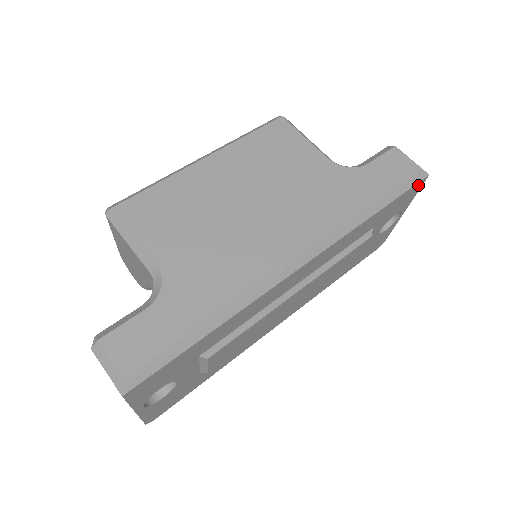
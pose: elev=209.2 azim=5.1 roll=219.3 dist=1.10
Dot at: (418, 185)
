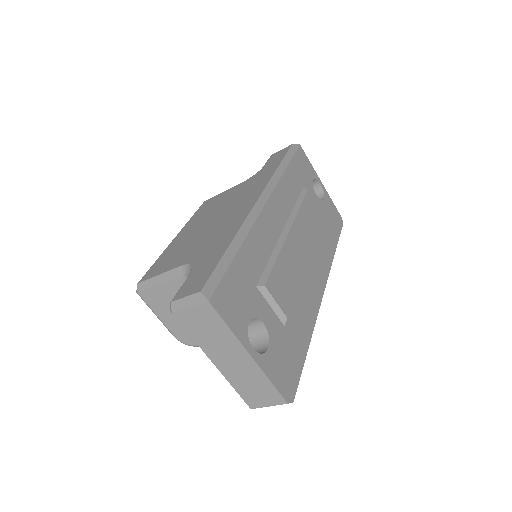
Dot at: (301, 153)
